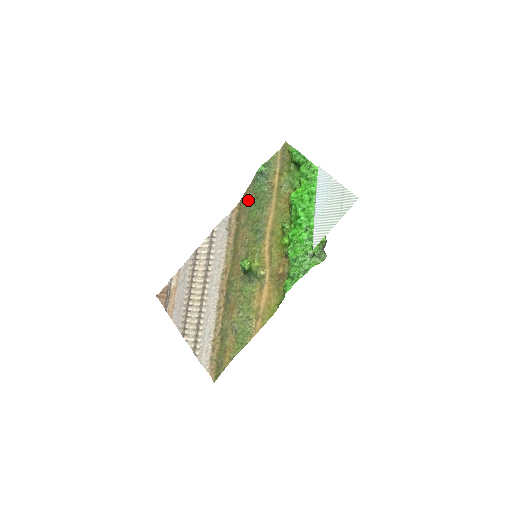
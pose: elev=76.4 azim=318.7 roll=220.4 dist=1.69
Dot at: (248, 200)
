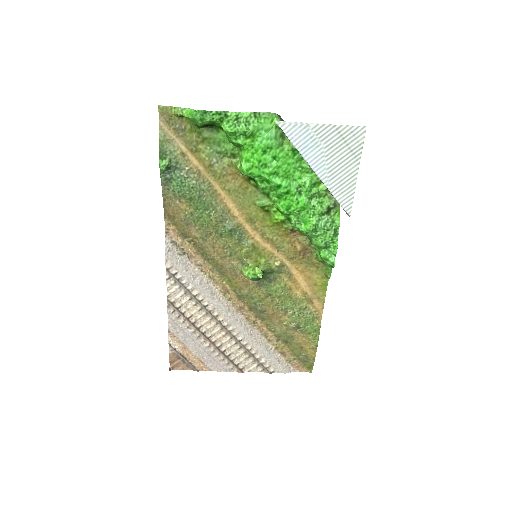
Dot at: (179, 209)
